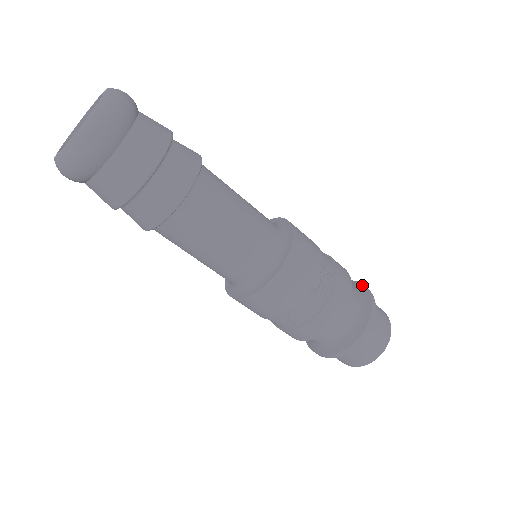
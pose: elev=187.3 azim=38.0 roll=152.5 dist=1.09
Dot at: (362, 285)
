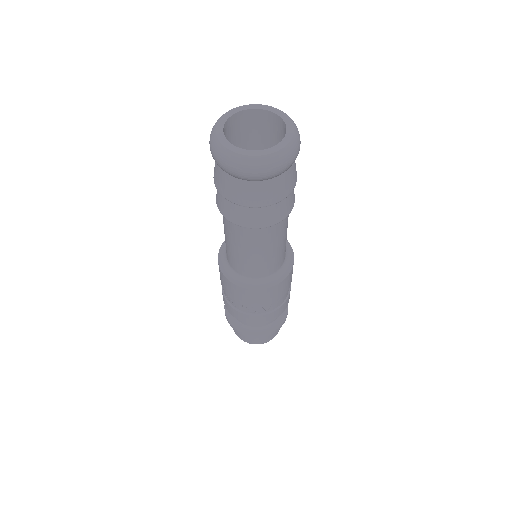
Dot at: occluded
